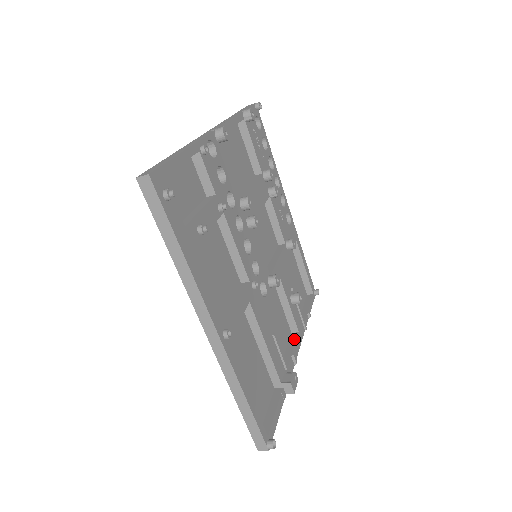
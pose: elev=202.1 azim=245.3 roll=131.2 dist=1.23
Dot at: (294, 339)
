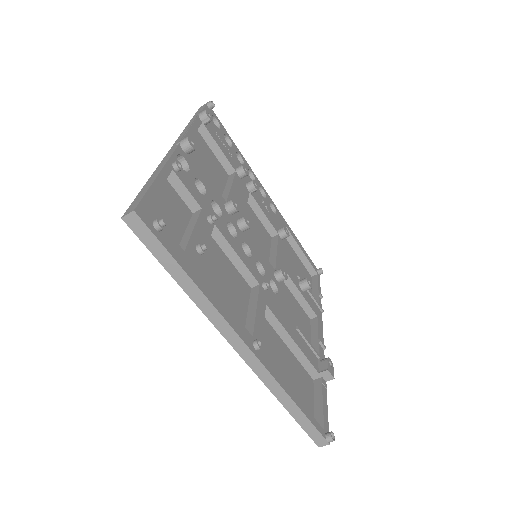
Dot at: (315, 325)
